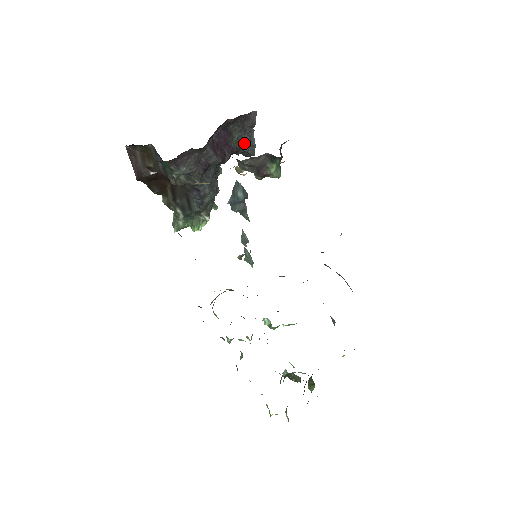
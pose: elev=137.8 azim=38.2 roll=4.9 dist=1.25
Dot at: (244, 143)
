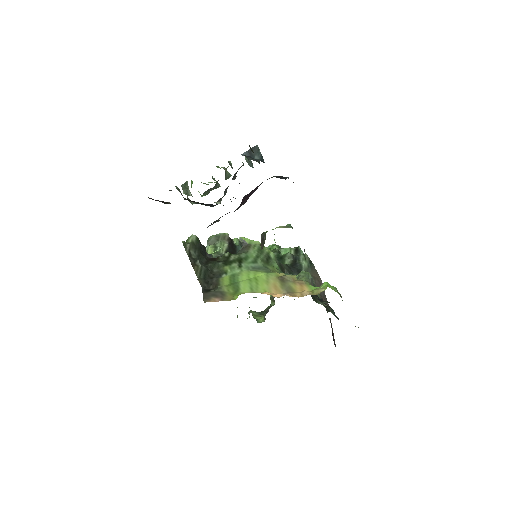
Dot at: (274, 176)
